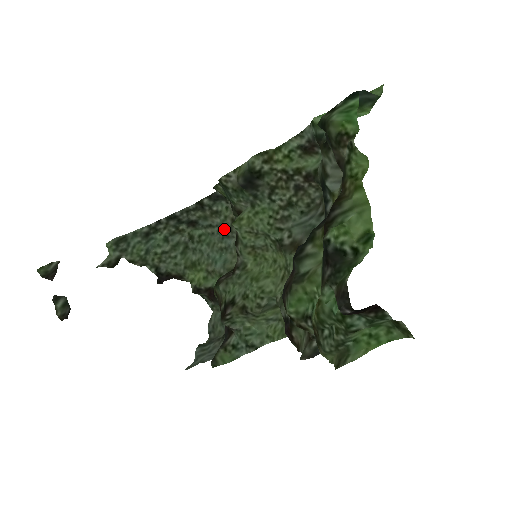
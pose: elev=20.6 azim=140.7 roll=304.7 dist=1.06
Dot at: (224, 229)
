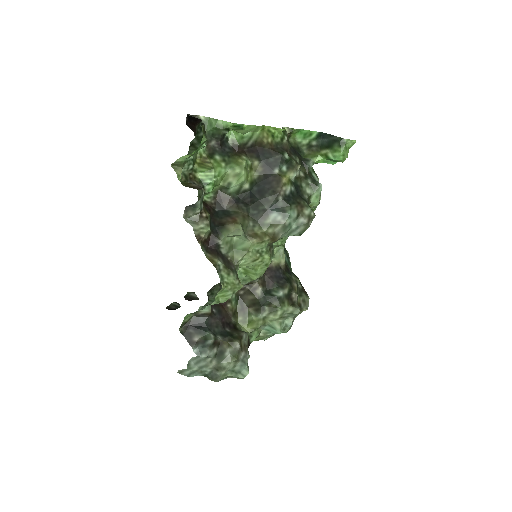
Dot at: (294, 319)
